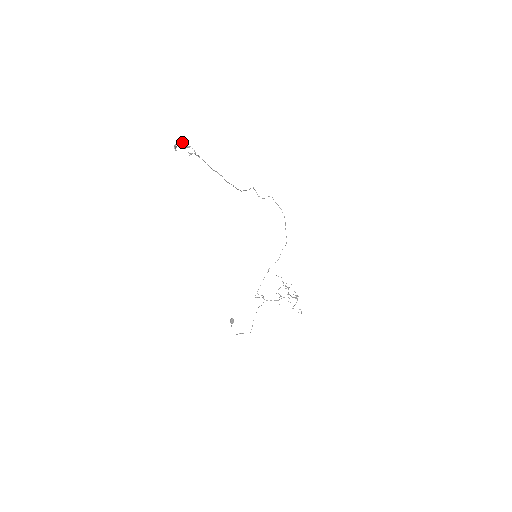
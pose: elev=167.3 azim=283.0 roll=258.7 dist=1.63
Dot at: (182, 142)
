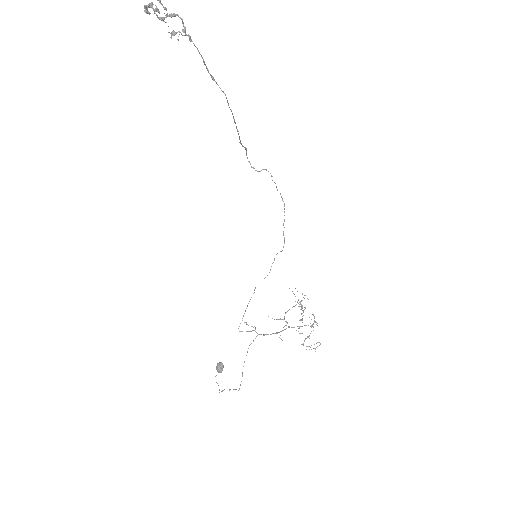
Dot at: (160, 2)
